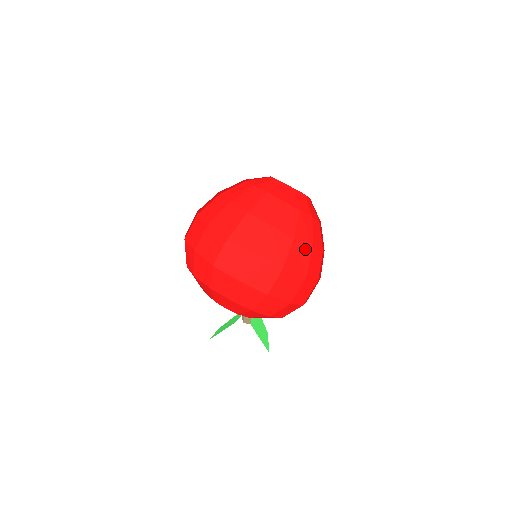
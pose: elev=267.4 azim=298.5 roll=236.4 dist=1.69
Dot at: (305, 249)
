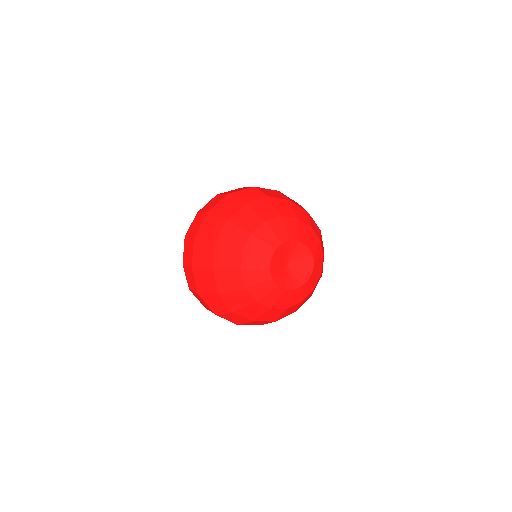
Dot at: (266, 322)
